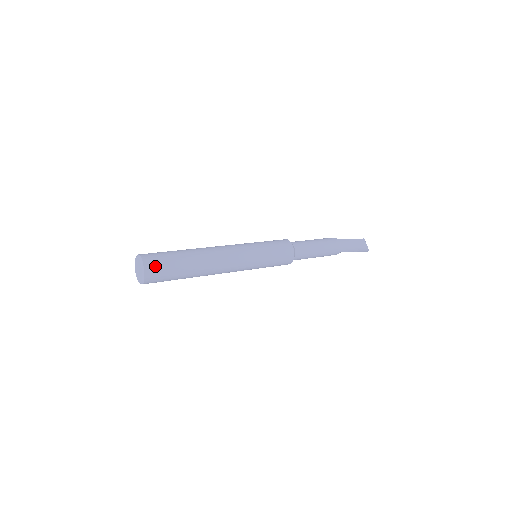
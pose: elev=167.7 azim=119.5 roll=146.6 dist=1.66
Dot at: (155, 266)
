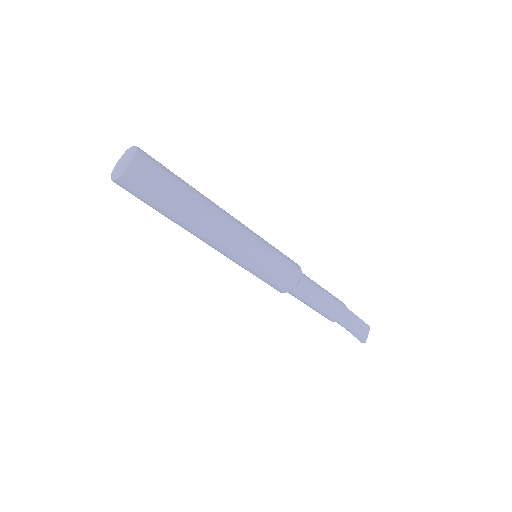
Dot at: (145, 171)
